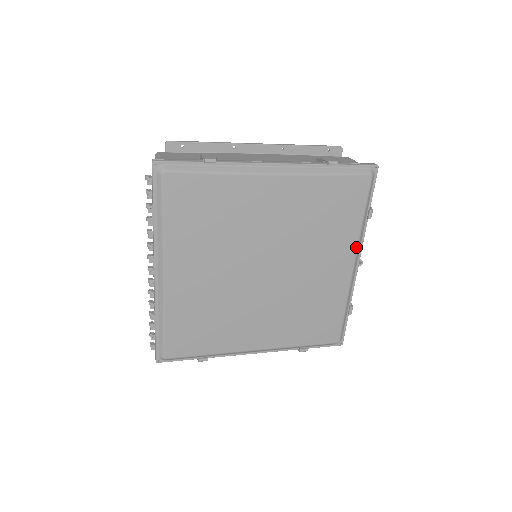
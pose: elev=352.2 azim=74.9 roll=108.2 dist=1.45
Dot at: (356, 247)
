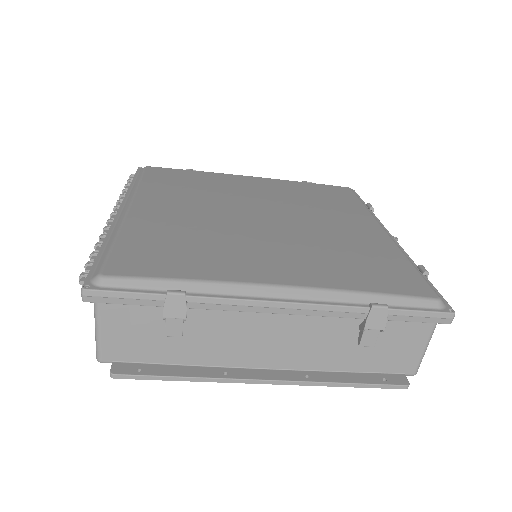
Dot at: (372, 217)
